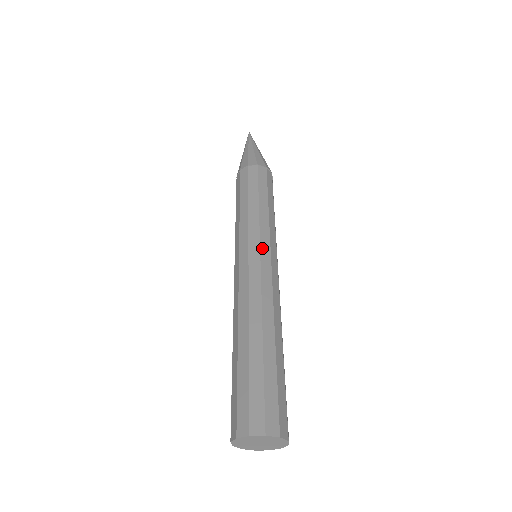
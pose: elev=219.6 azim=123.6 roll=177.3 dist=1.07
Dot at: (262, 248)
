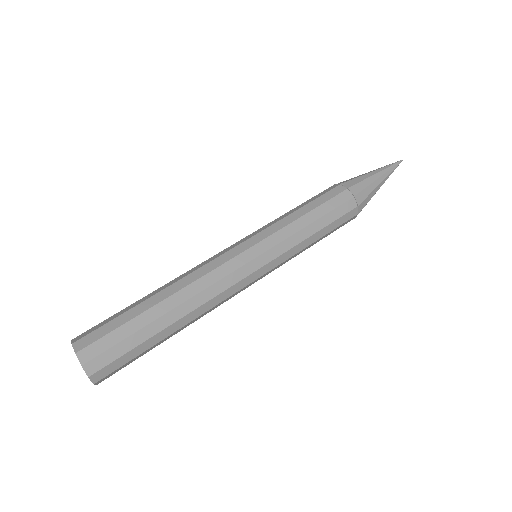
Dot at: (262, 269)
